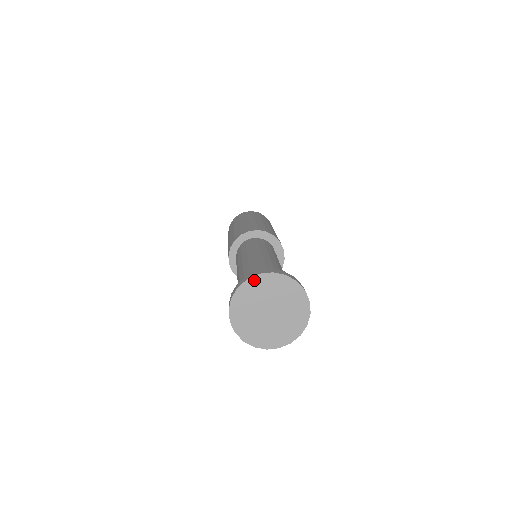
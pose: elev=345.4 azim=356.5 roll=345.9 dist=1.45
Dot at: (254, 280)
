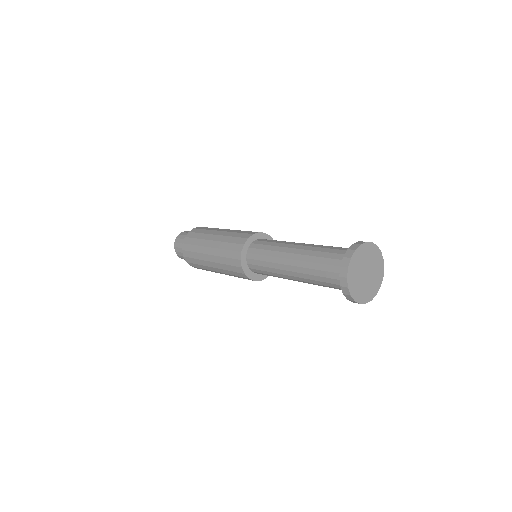
Dot at: (369, 245)
